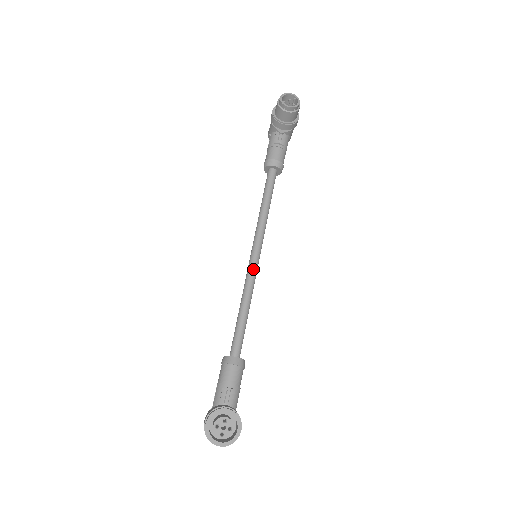
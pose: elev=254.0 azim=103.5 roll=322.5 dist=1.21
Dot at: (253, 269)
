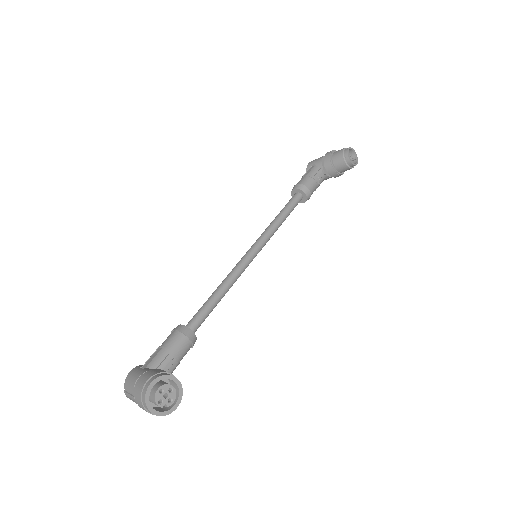
Dot at: (246, 265)
